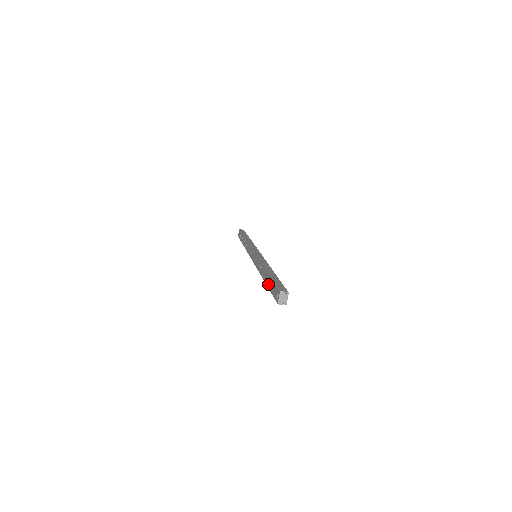
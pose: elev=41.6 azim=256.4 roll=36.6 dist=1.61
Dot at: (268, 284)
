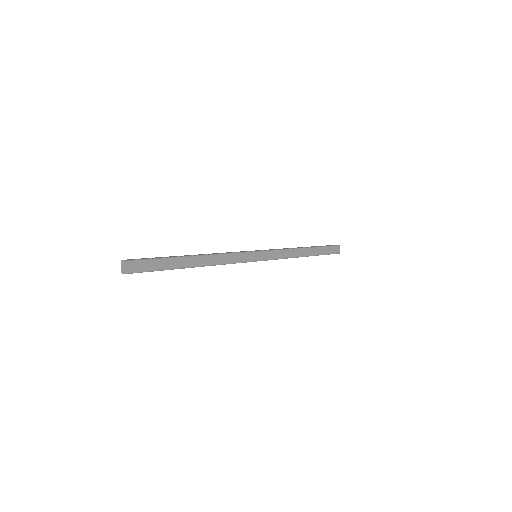
Dot at: occluded
